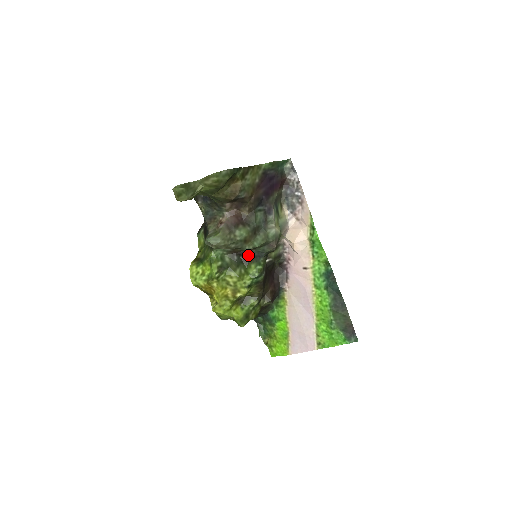
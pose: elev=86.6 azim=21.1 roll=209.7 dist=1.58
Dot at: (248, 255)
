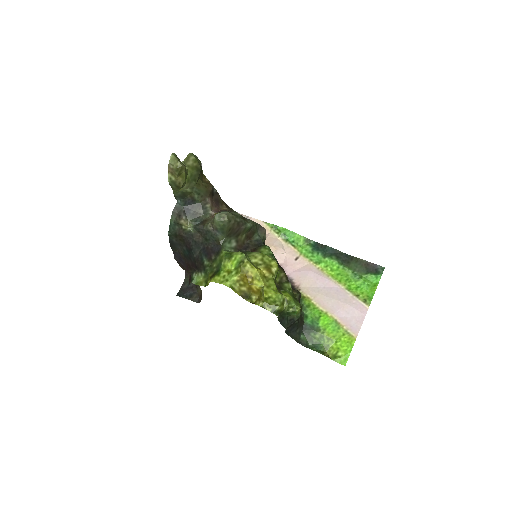
Dot at: (251, 246)
